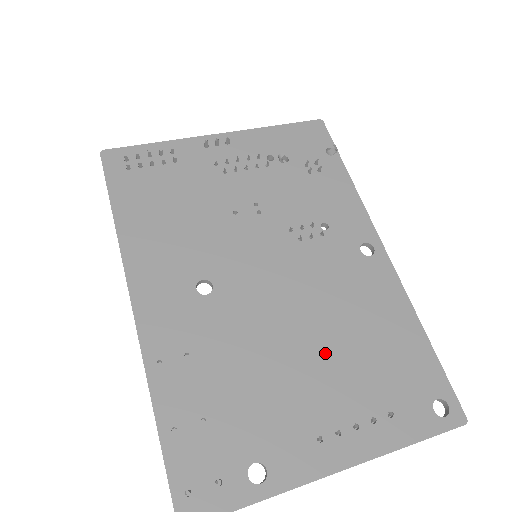
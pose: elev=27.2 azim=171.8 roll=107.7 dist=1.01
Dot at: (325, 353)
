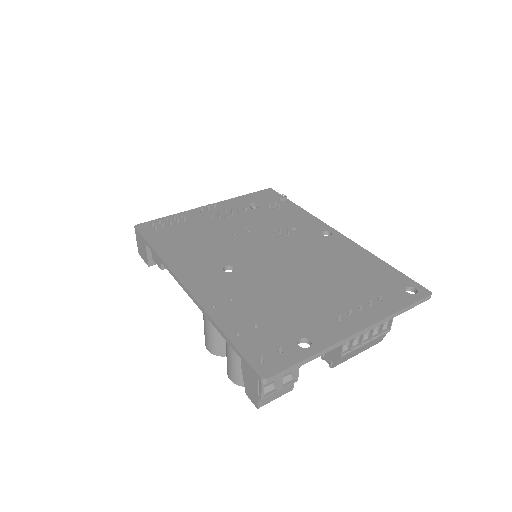
Dot at: (322, 281)
